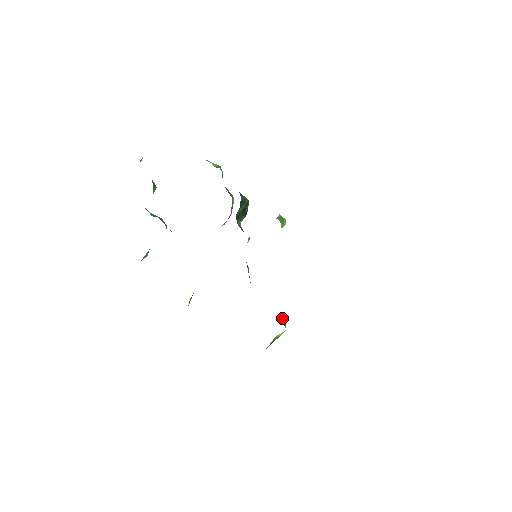
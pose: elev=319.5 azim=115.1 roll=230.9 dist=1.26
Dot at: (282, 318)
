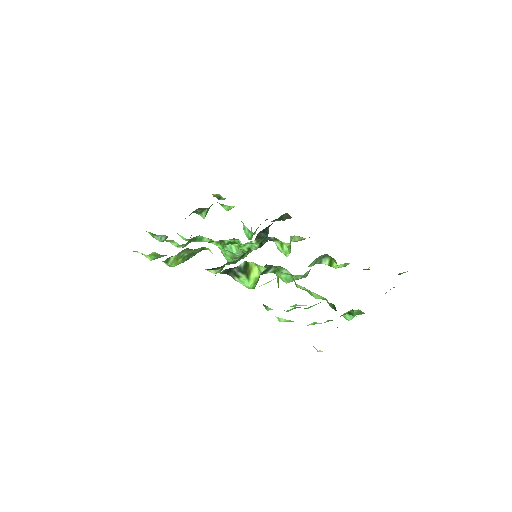
Dot at: occluded
